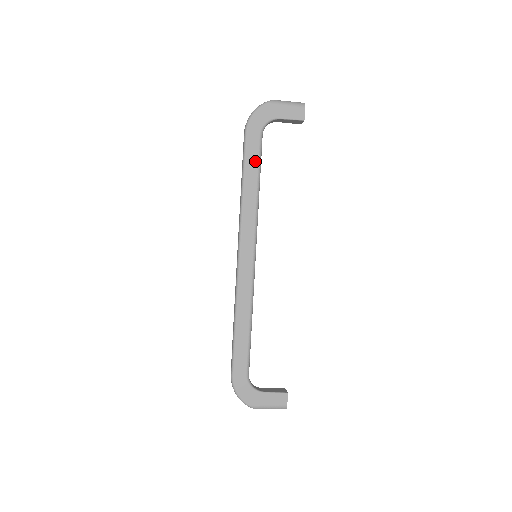
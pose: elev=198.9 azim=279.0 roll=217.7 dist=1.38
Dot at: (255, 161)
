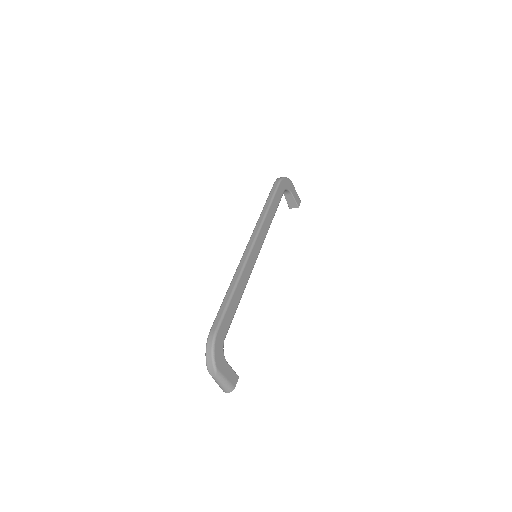
Dot at: (278, 201)
